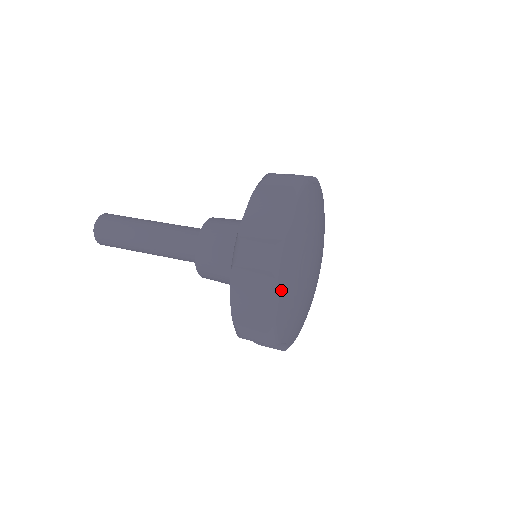
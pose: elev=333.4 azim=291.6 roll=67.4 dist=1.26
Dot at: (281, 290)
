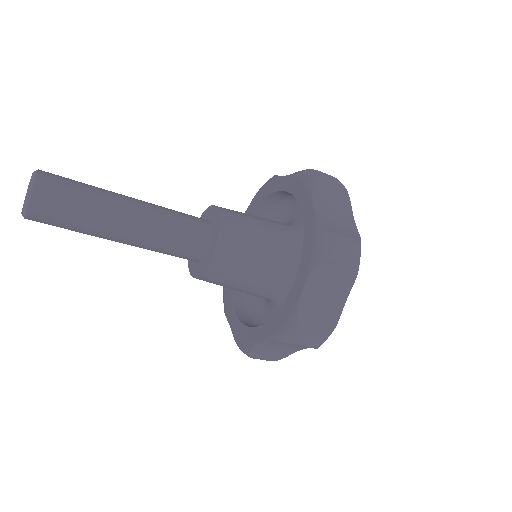
Dot at: occluded
